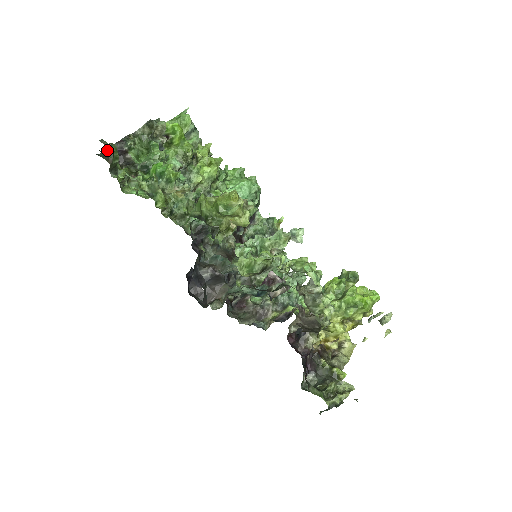
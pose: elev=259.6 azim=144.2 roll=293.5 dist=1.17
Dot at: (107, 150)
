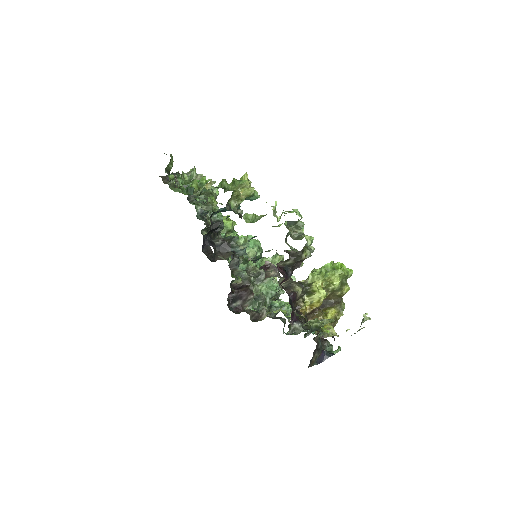
Dot at: (163, 176)
